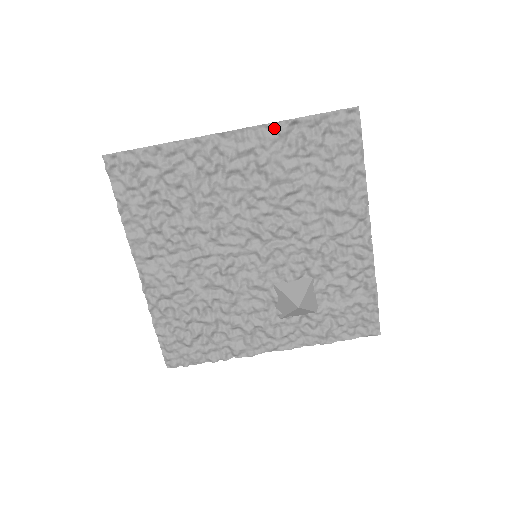
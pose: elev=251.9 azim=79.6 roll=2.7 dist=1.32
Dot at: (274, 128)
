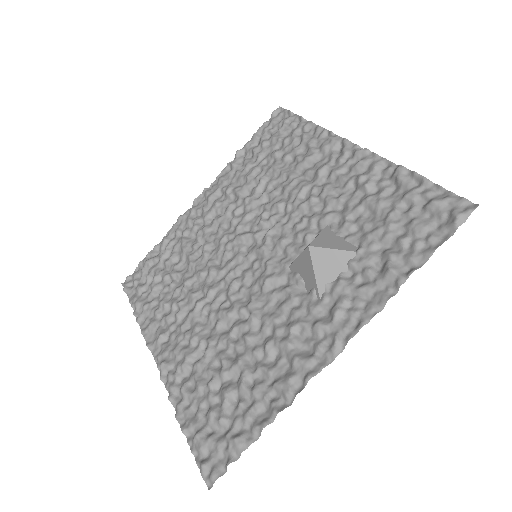
Dot at: (229, 168)
